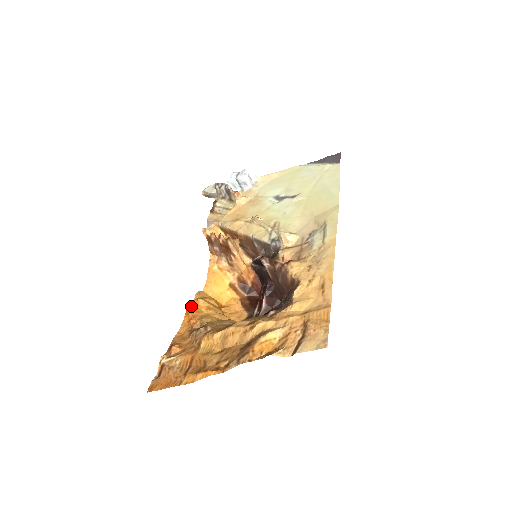
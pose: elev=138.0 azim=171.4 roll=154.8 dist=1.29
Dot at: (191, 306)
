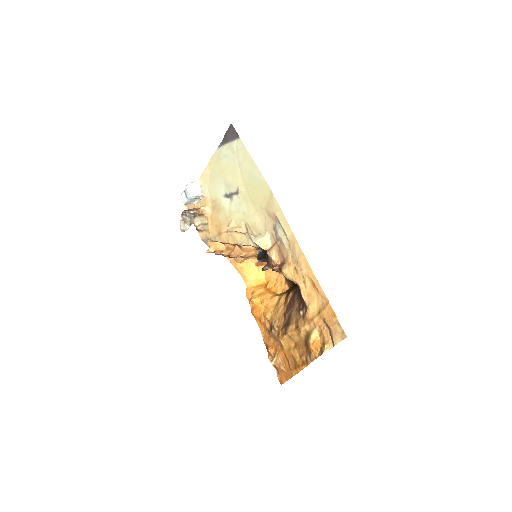
Dot at: (252, 309)
